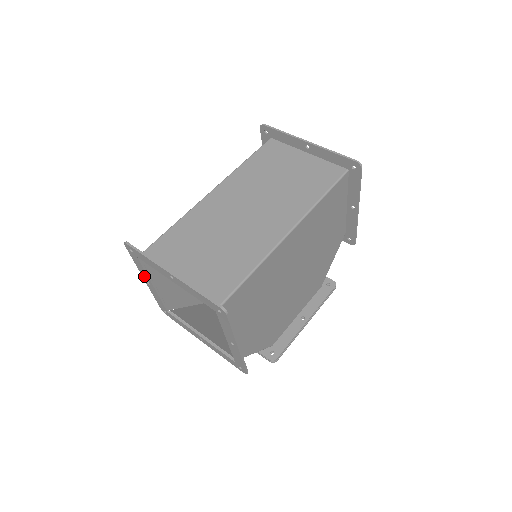
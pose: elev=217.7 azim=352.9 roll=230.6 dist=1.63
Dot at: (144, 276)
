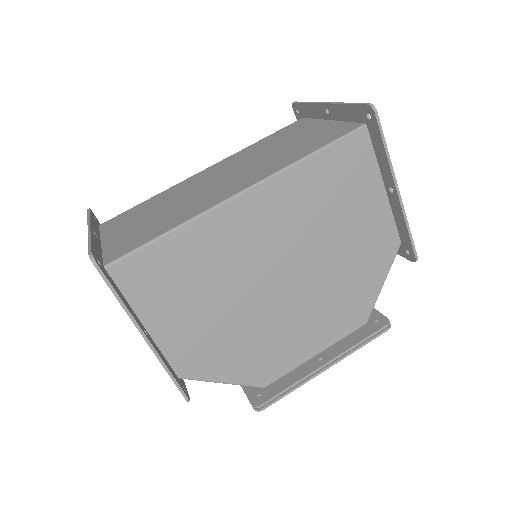
Dot at: occluded
